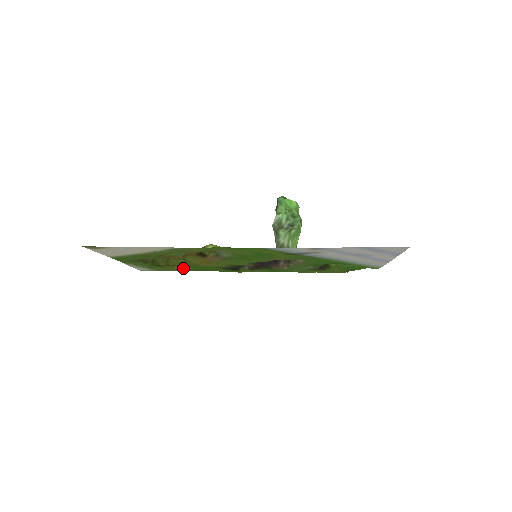
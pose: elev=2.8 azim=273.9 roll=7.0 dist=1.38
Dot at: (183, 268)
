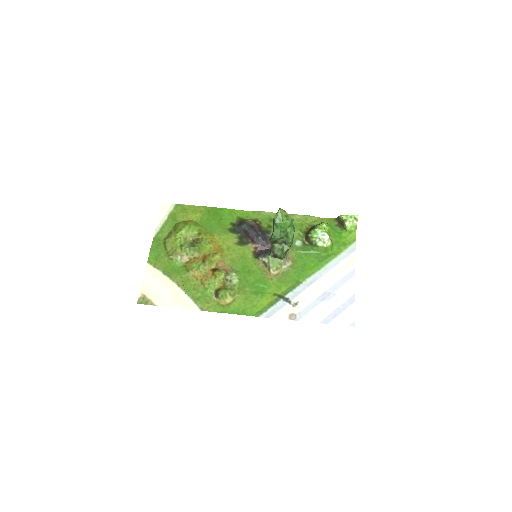
Dot at: (198, 217)
